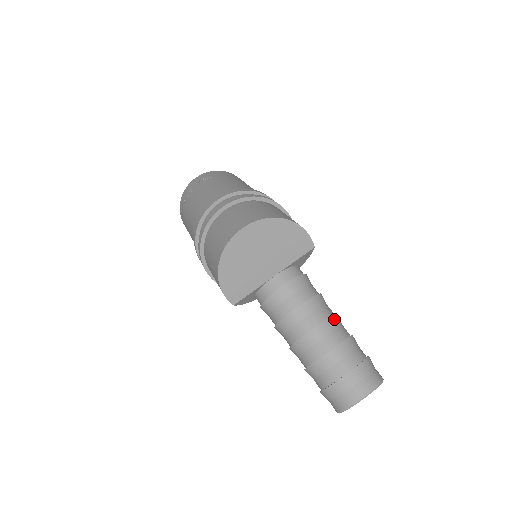
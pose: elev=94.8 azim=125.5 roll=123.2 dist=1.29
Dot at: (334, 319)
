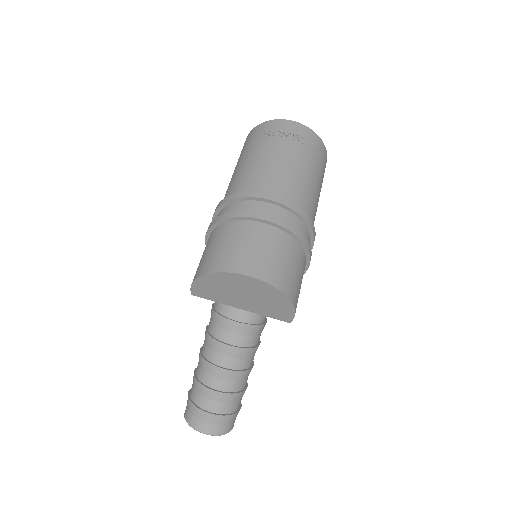
Dot at: (245, 373)
